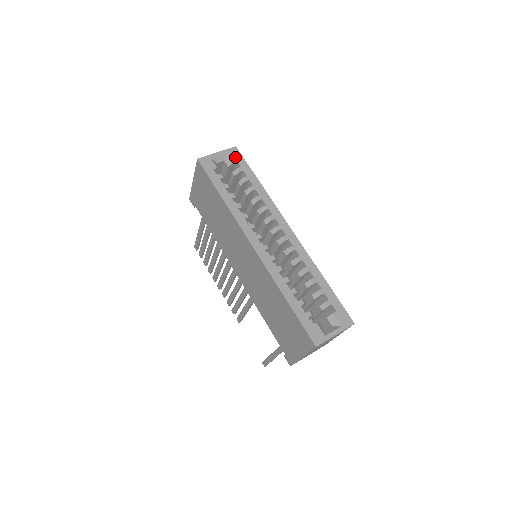
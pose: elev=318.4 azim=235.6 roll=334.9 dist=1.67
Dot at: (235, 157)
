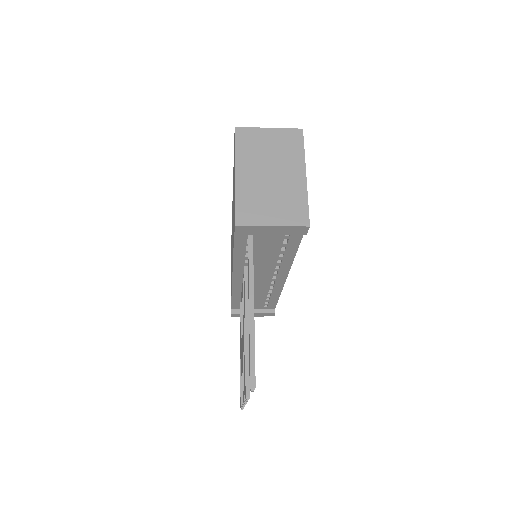
Dot at: occluded
